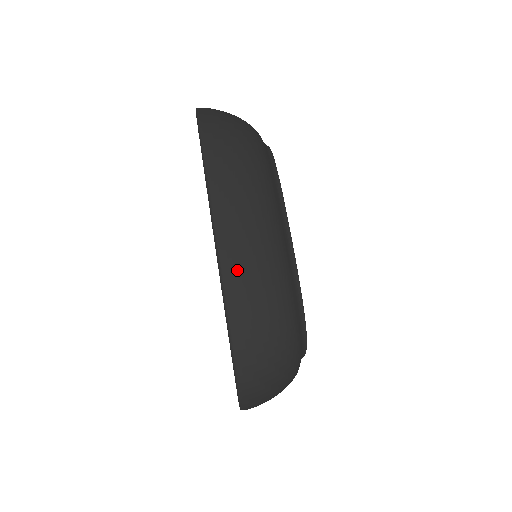
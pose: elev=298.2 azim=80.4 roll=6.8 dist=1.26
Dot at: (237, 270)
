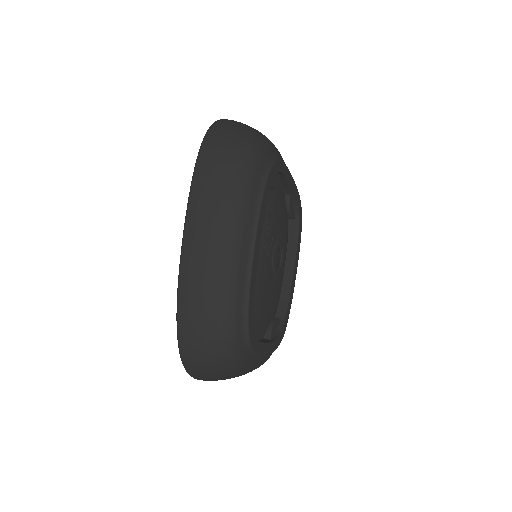
Dot at: (190, 274)
